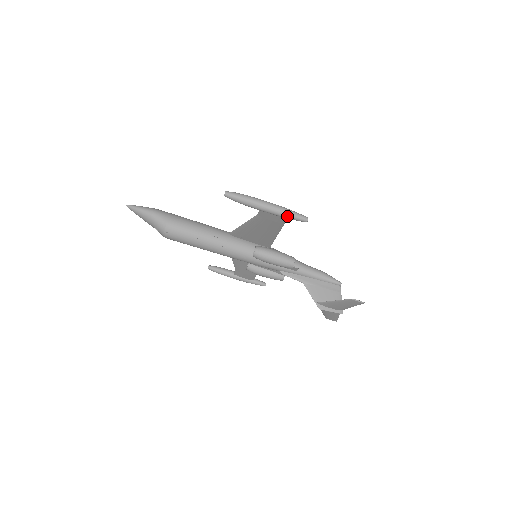
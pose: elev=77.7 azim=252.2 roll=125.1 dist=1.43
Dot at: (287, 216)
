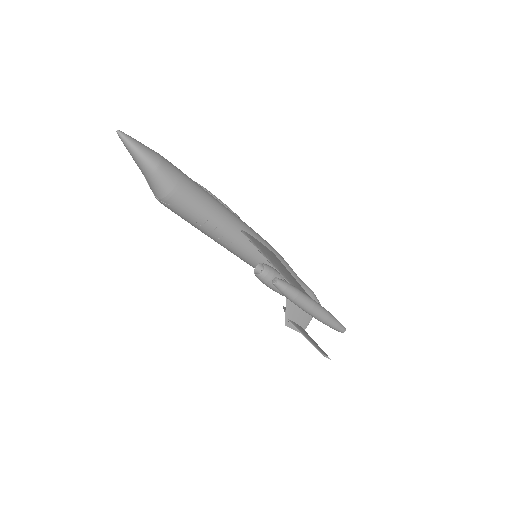
Dot at: (326, 324)
